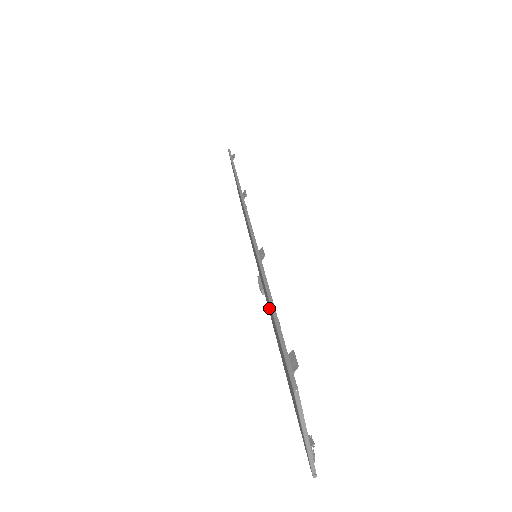
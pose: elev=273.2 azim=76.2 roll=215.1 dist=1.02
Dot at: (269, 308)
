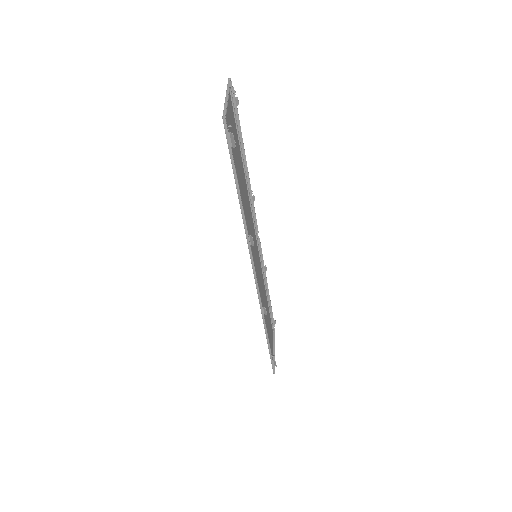
Dot at: (264, 303)
